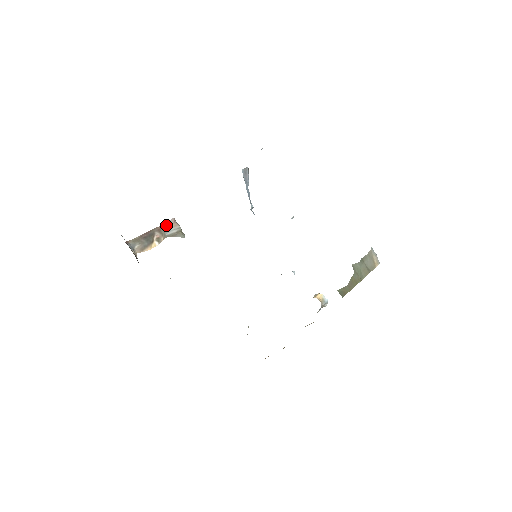
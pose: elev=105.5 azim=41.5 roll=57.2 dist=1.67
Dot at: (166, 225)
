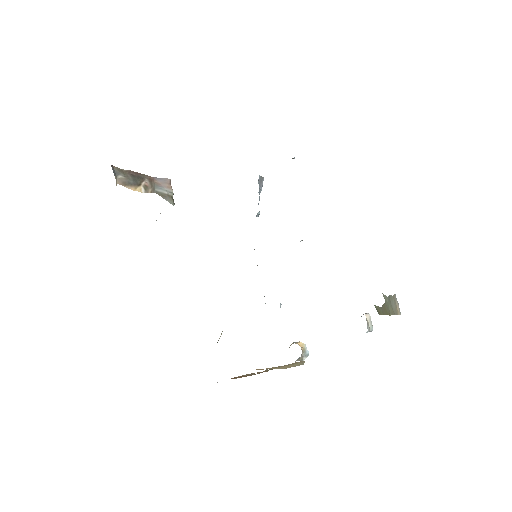
Dot at: (159, 180)
